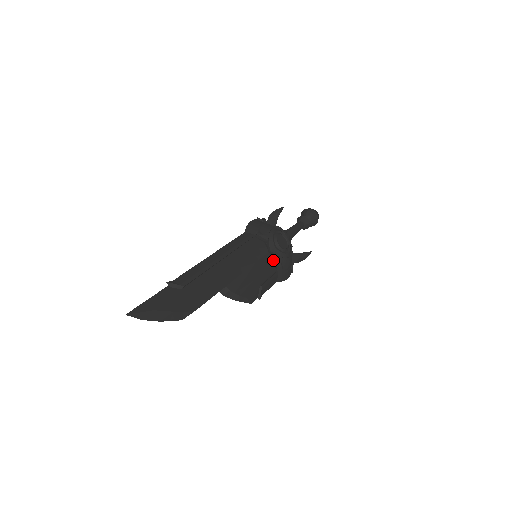
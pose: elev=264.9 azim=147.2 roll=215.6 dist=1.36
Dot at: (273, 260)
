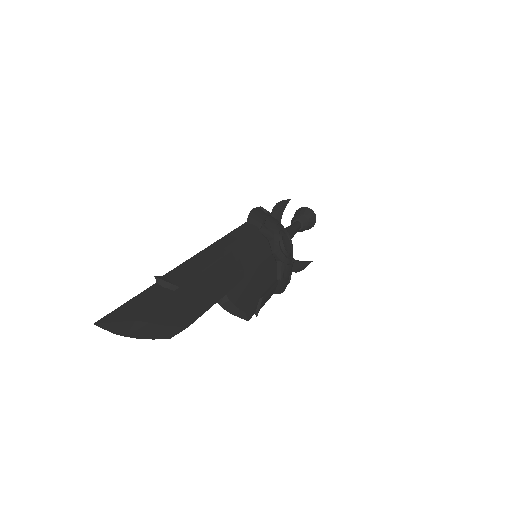
Dot at: (275, 265)
